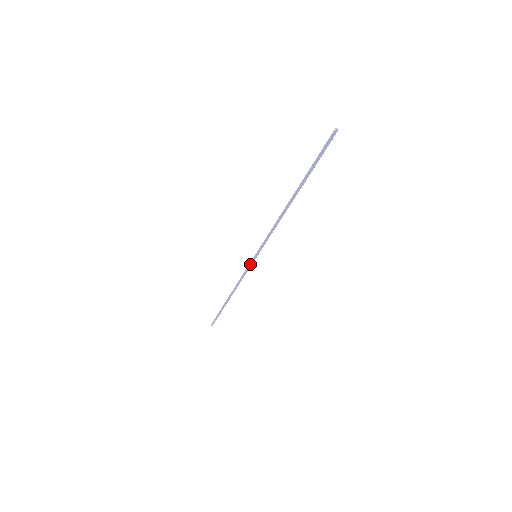
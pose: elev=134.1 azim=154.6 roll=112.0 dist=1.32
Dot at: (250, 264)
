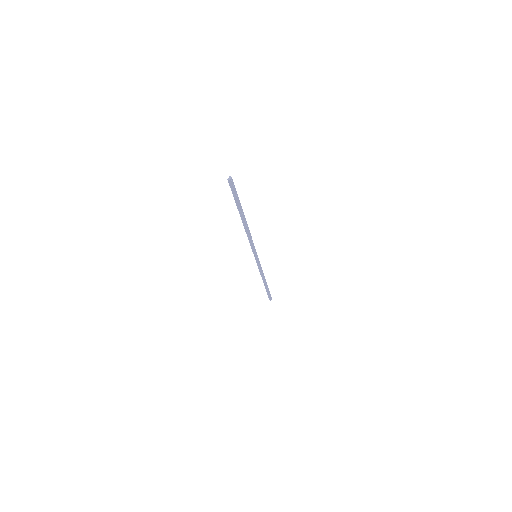
Dot at: (256, 262)
